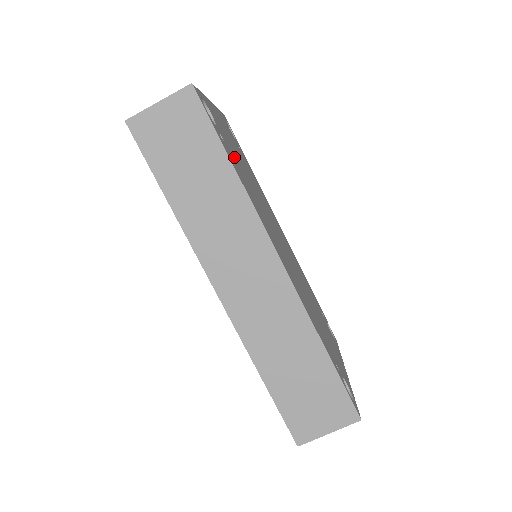
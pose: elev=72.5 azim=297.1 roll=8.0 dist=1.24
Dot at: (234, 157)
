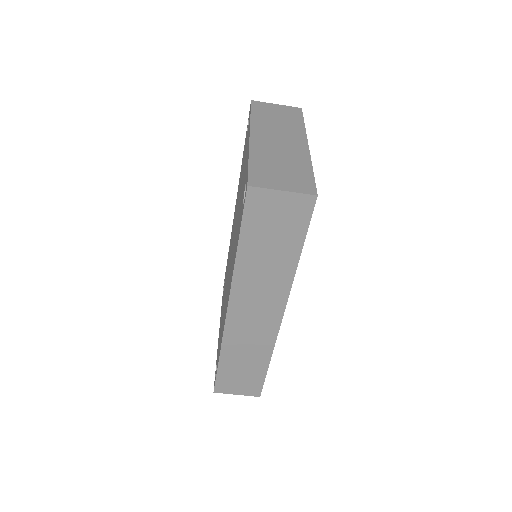
Dot at: occluded
